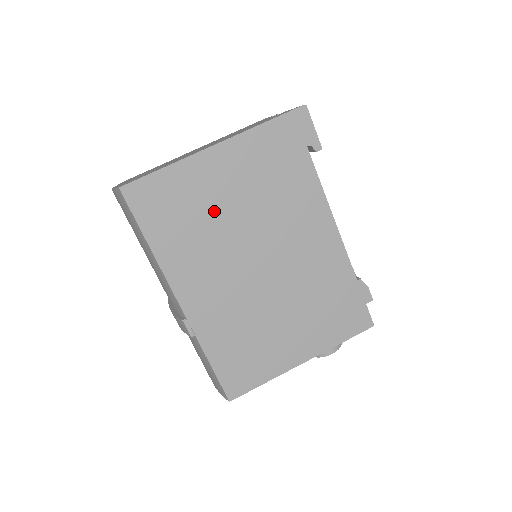
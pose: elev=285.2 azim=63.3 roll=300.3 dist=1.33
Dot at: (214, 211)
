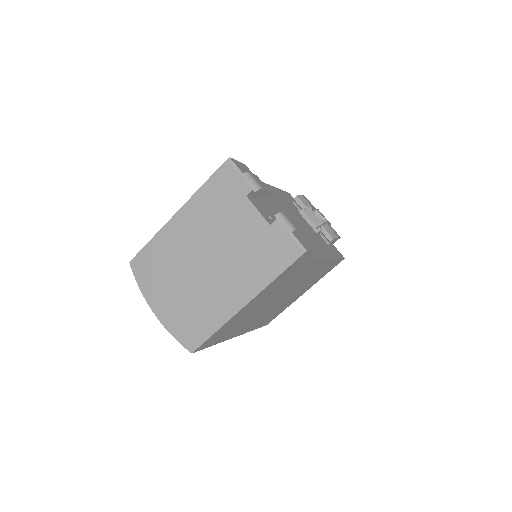
Dot at: (250, 313)
